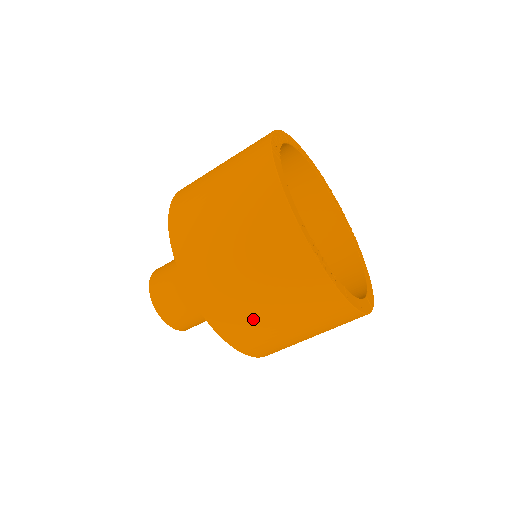
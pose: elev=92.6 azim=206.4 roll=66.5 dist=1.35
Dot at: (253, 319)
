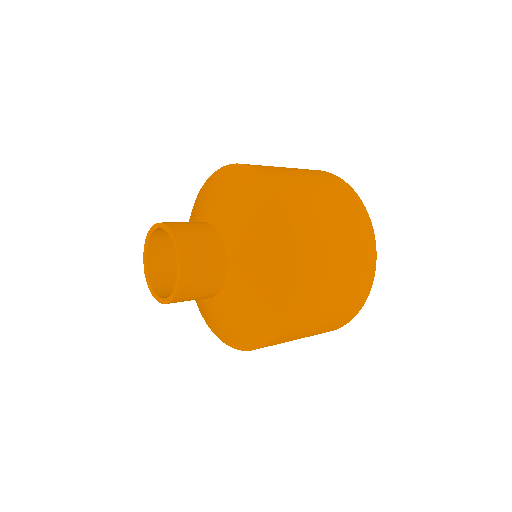
Dot at: (324, 281)
